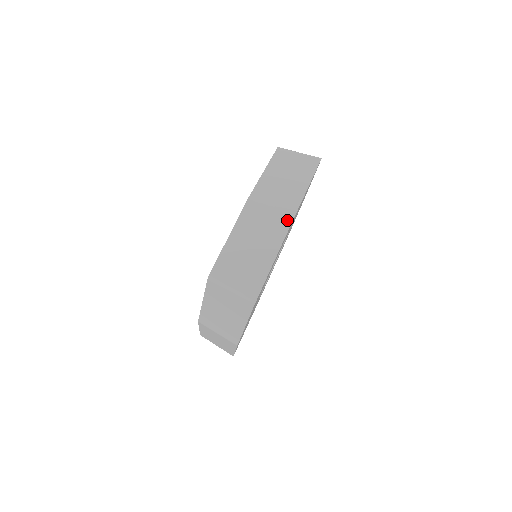
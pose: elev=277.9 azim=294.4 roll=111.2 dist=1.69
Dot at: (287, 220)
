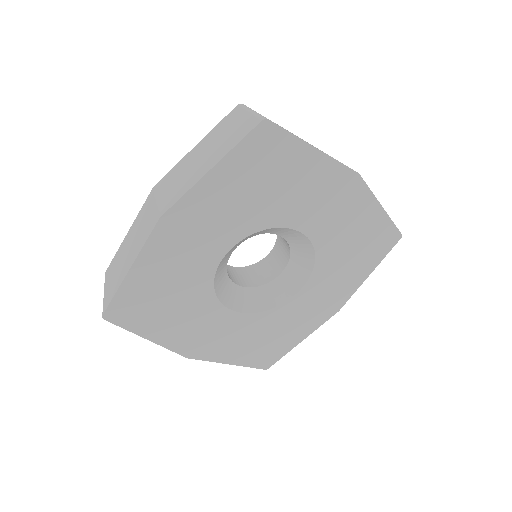
Dot at: occluded
